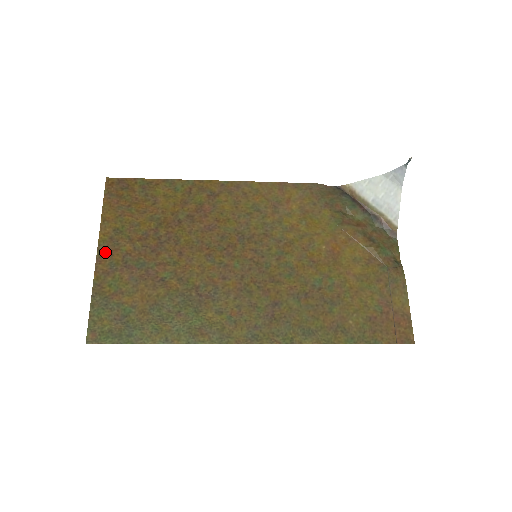
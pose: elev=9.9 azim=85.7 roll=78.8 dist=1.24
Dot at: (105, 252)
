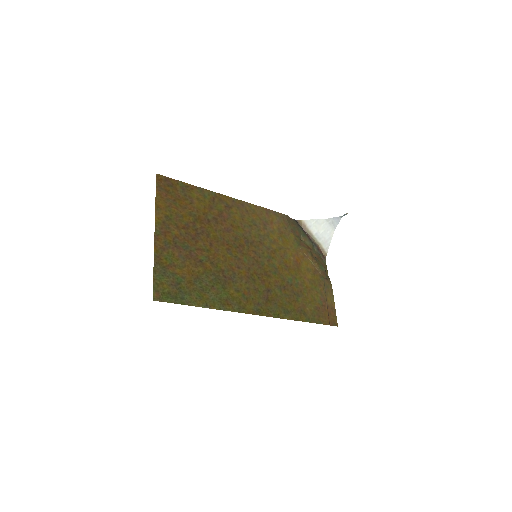
Dot at: (160, 232)
